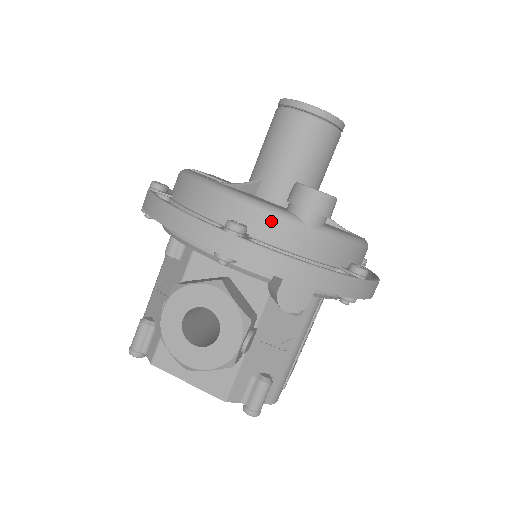
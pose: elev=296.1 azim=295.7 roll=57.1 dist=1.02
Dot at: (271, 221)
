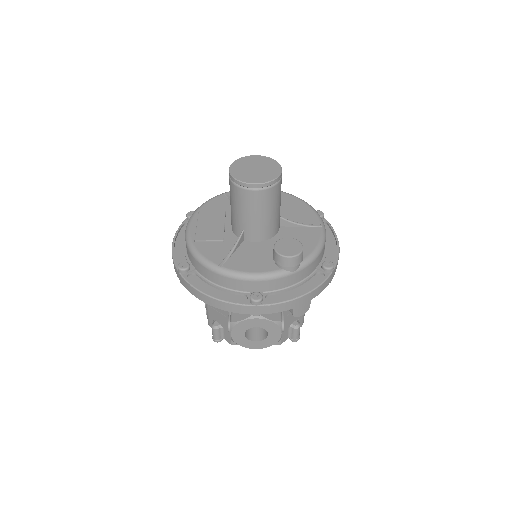
Dot at: (272, 282)
